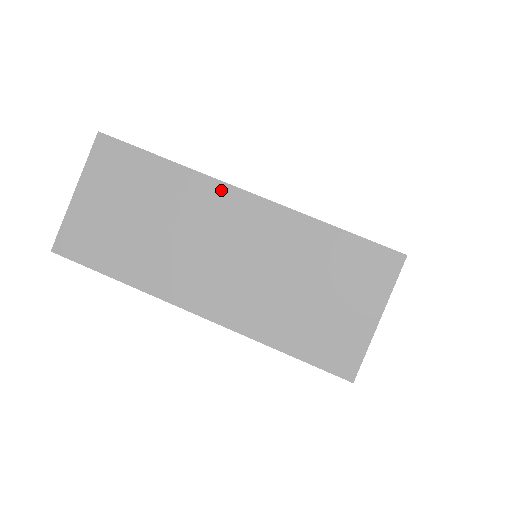
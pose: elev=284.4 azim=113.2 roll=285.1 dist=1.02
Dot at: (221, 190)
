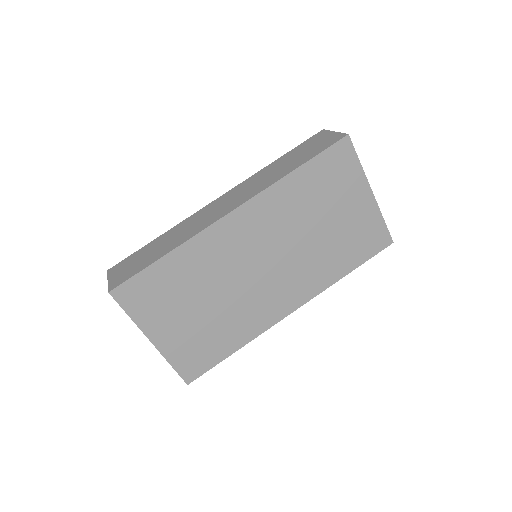
Dot at: (144, 333)
